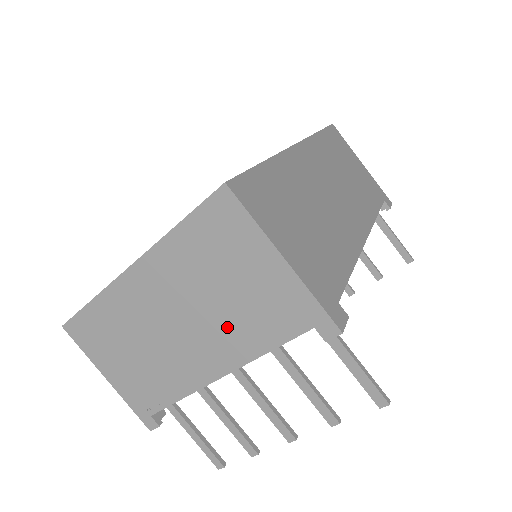
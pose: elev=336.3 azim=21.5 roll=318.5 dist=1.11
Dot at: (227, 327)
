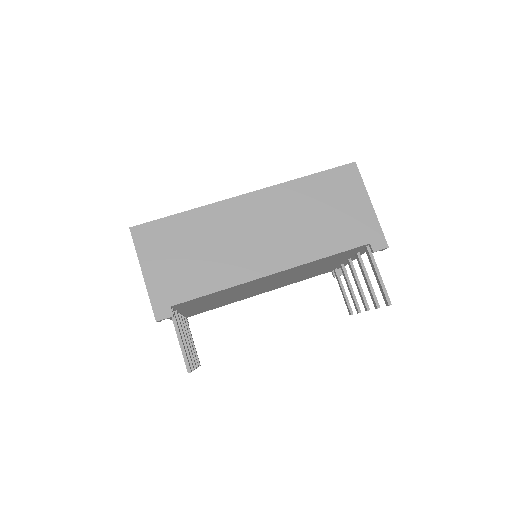
Dot at: occluded
